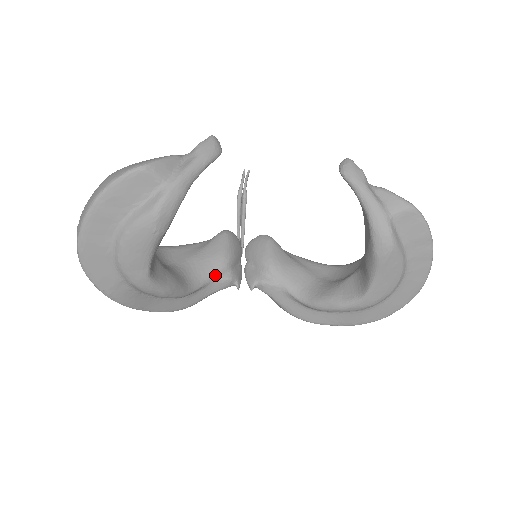
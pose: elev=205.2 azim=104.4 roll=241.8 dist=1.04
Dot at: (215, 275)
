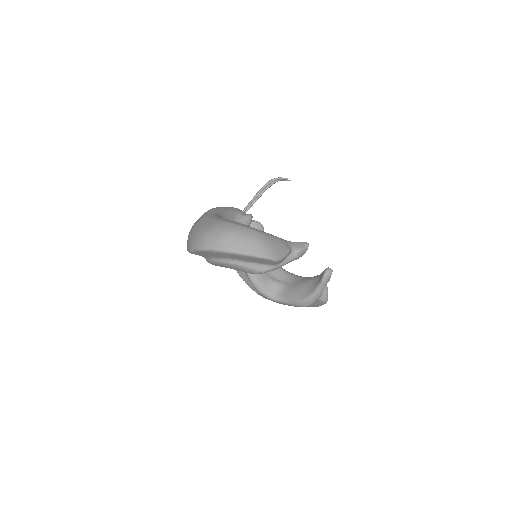
Dot at: occluded
